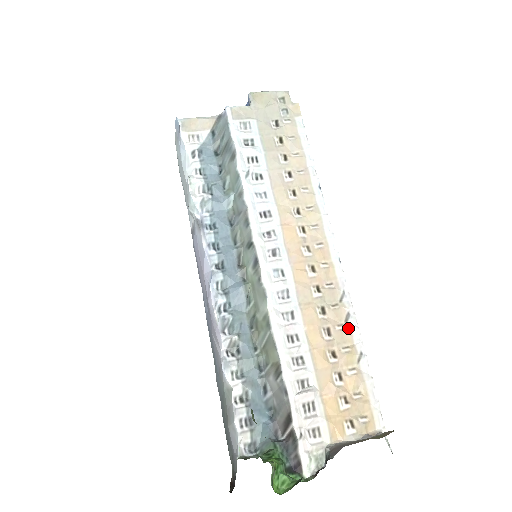
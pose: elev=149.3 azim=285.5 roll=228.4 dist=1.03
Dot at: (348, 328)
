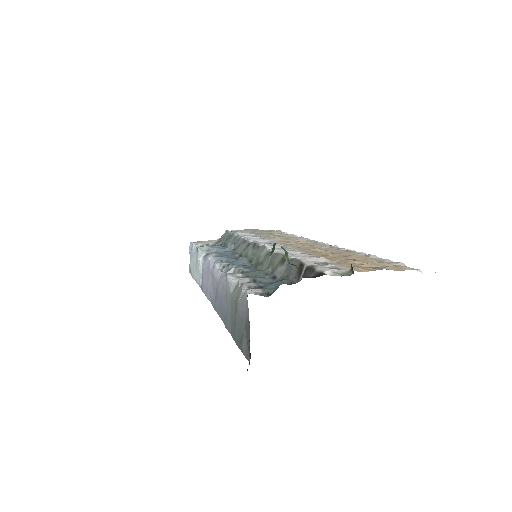
Dot at: (350, 252)
